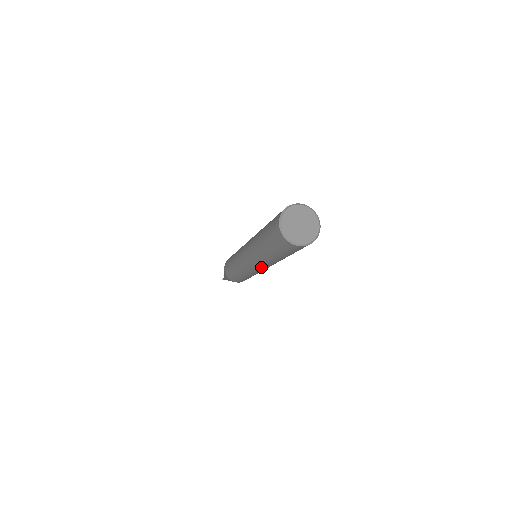
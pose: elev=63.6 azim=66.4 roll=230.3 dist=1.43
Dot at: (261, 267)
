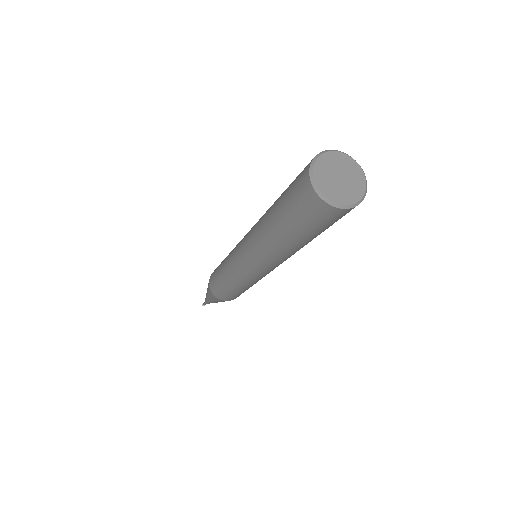
Dot at: (265, 265)
